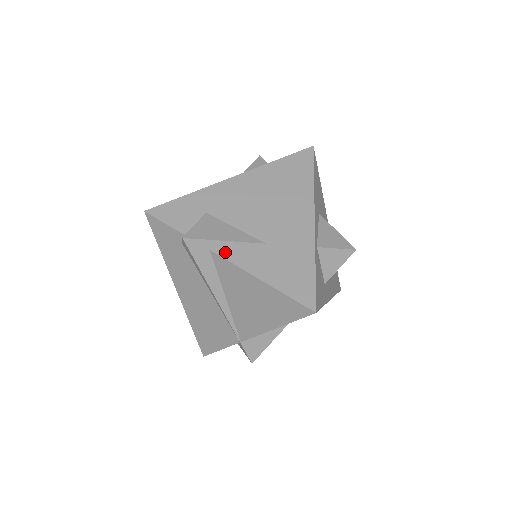
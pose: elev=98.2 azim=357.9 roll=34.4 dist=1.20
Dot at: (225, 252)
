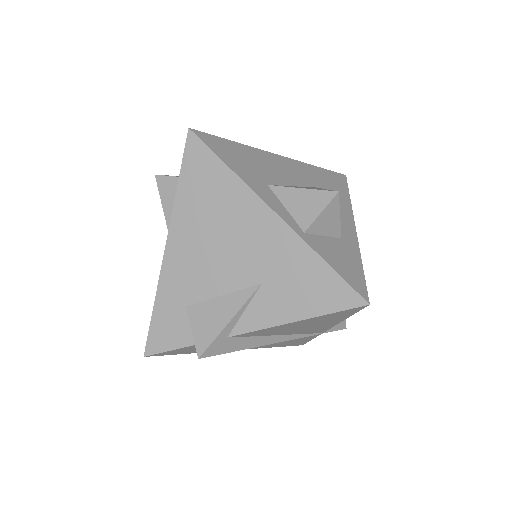
Dot at: (240, 327)
